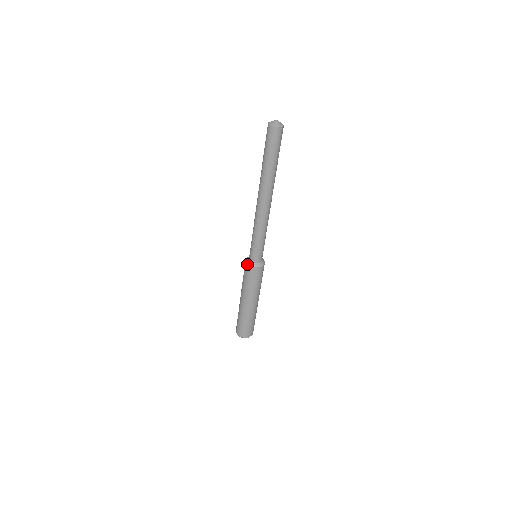
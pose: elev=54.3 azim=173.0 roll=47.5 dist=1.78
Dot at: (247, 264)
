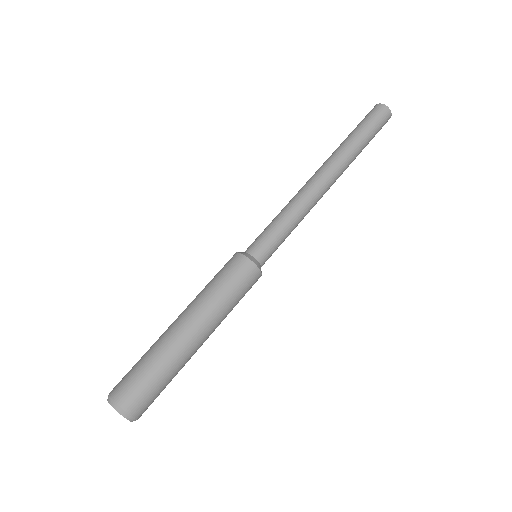
Dot at: (236, 253)
